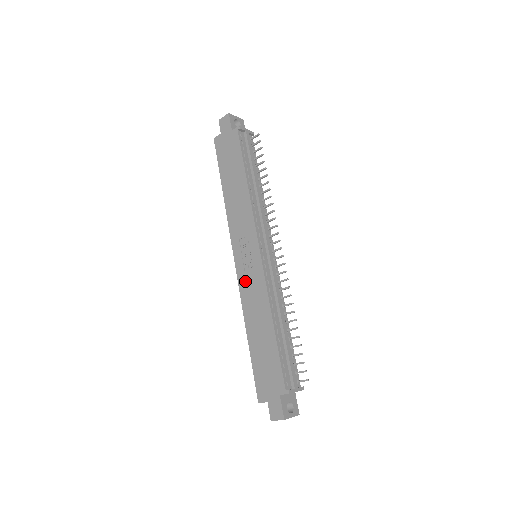
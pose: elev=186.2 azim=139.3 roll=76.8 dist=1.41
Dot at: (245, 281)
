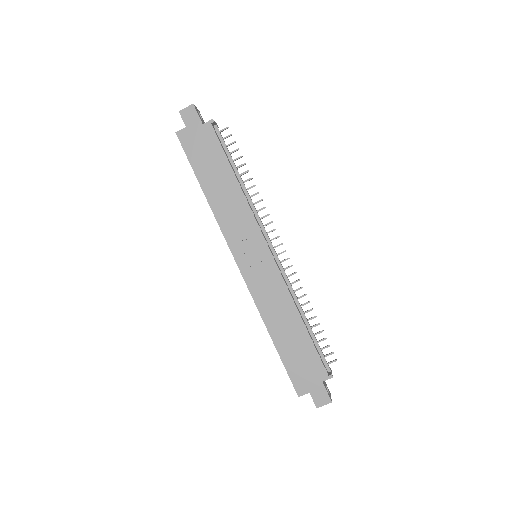
Dot at: (257, 284)
